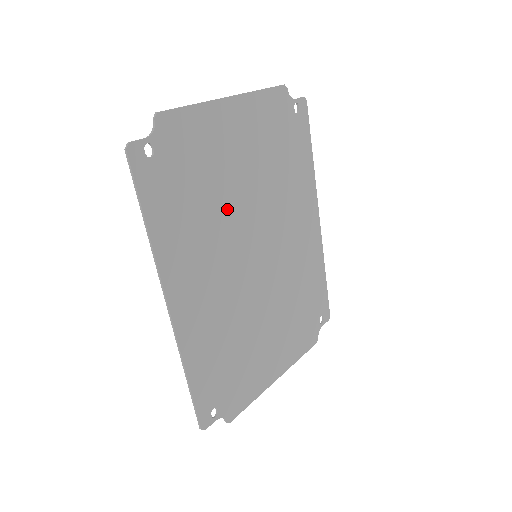
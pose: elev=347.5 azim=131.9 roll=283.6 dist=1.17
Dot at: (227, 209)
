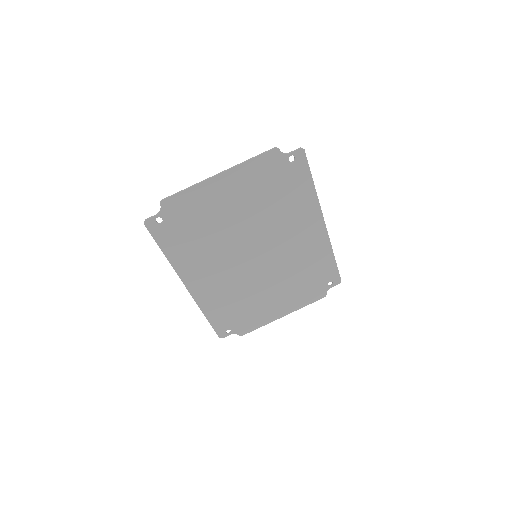
Dot at: (225, 236)
